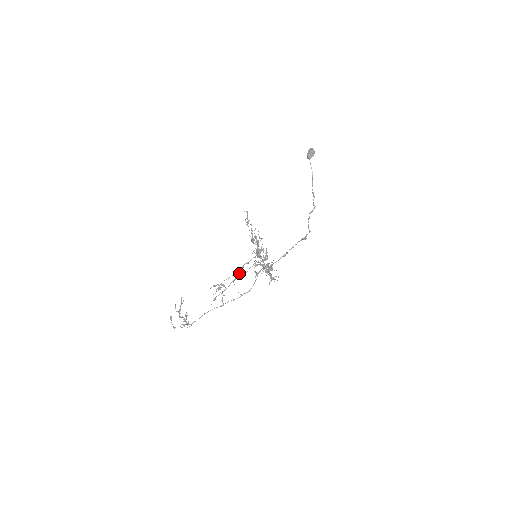
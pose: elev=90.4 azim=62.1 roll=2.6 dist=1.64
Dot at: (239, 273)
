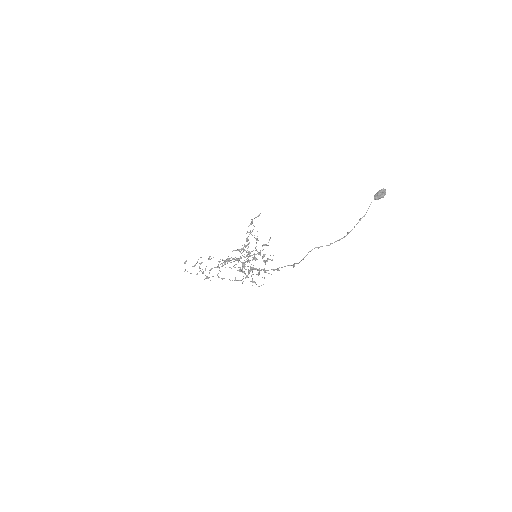
Dot at: (229, 259)
